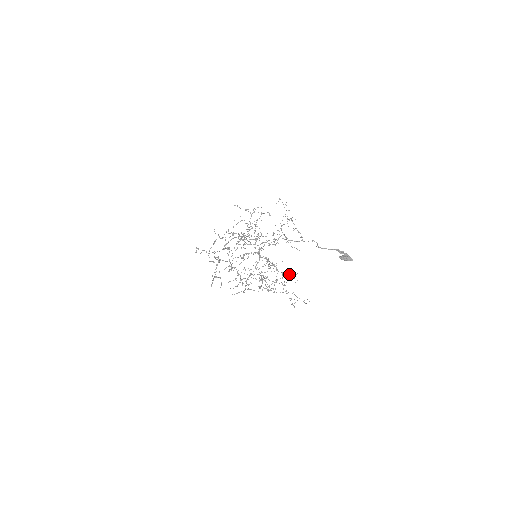
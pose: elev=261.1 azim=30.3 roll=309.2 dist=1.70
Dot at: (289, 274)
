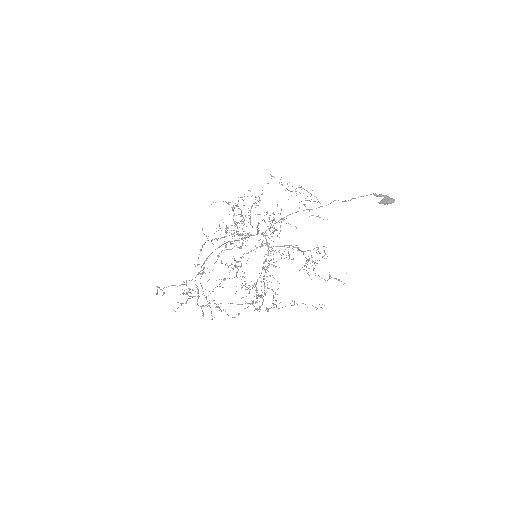
Dot at: (316, 252)
